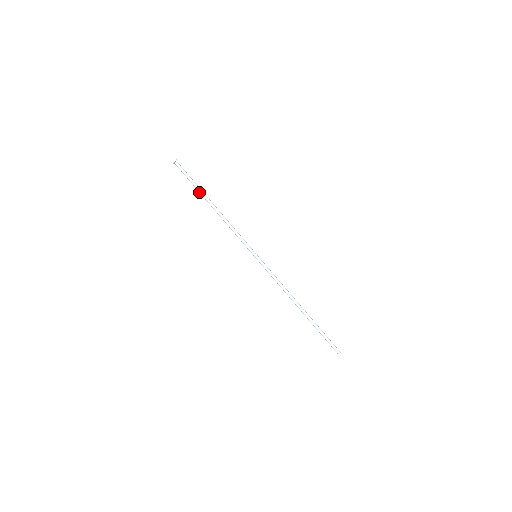
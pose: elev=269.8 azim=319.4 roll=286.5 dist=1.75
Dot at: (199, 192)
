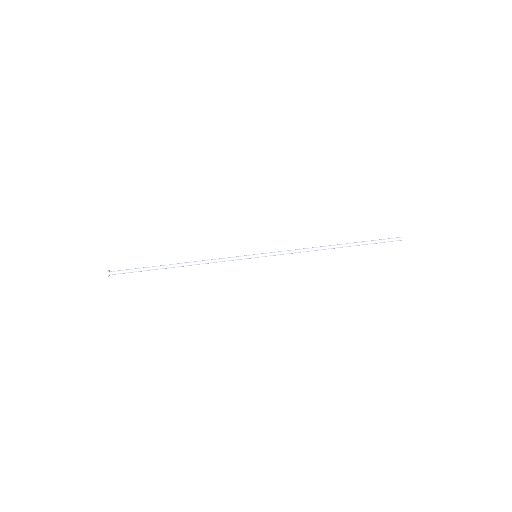
Dot at: (155, 269)
